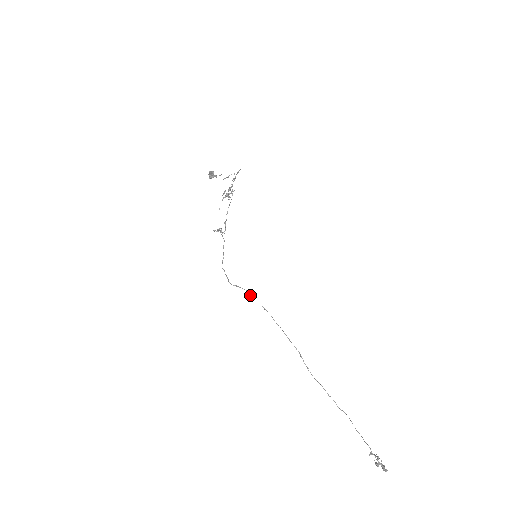
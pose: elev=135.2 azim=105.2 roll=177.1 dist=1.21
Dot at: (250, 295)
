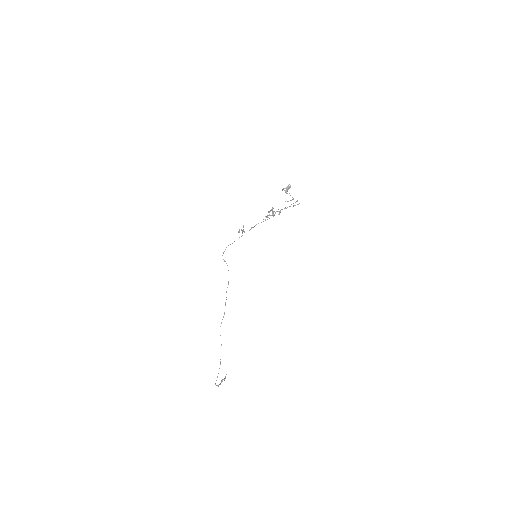
Dot at: occluded
